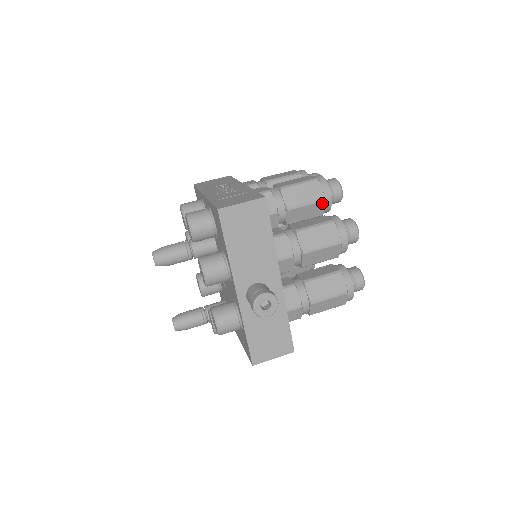
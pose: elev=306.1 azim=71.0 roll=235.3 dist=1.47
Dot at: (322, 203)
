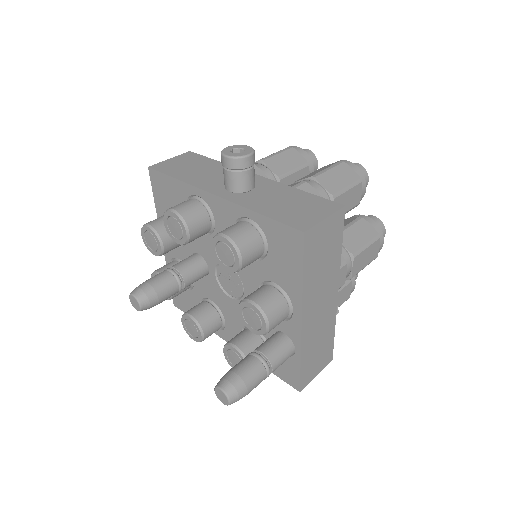
Dot at: occluded
